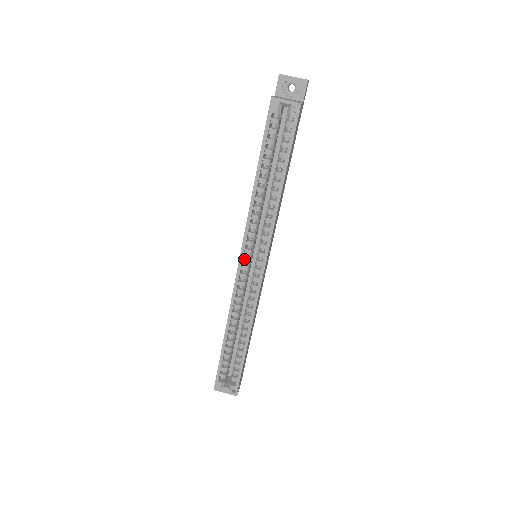
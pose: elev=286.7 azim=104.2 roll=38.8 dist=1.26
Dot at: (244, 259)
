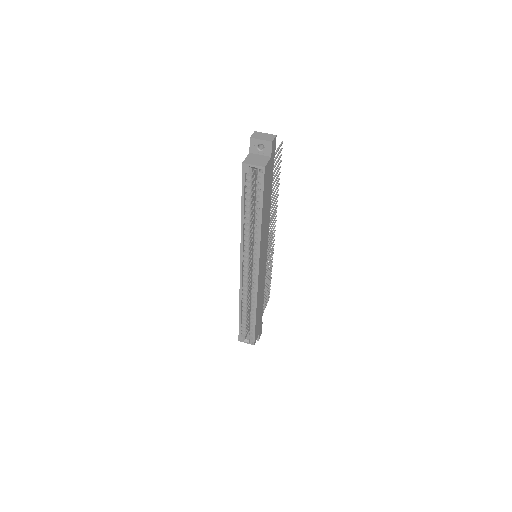
Dot at: (244, 264)
